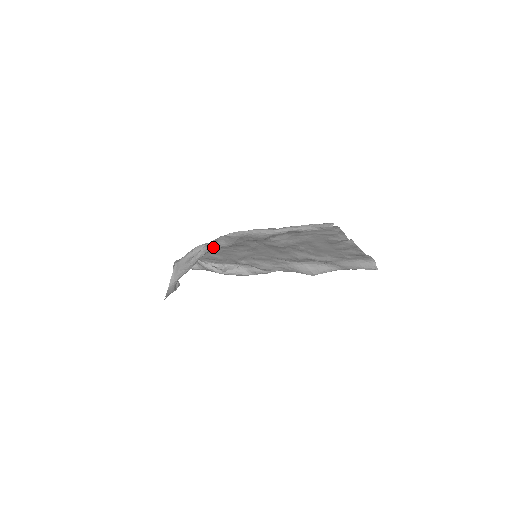
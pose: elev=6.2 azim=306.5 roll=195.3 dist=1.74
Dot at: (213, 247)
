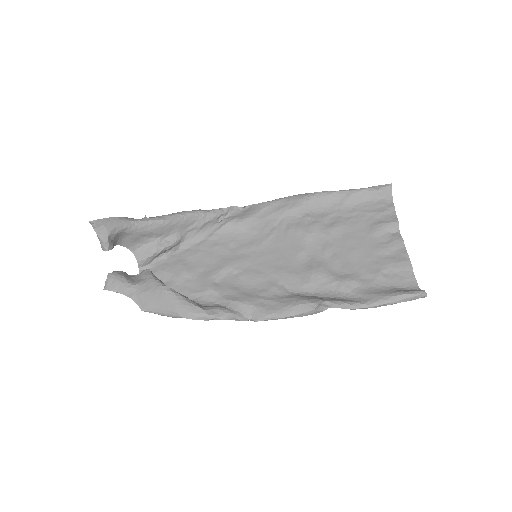
Dot at: (217, 223)
